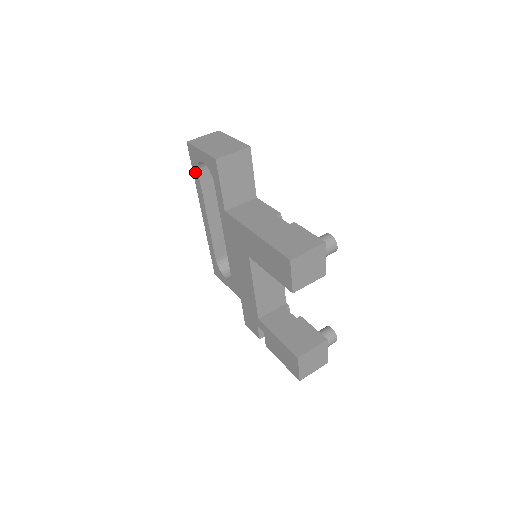
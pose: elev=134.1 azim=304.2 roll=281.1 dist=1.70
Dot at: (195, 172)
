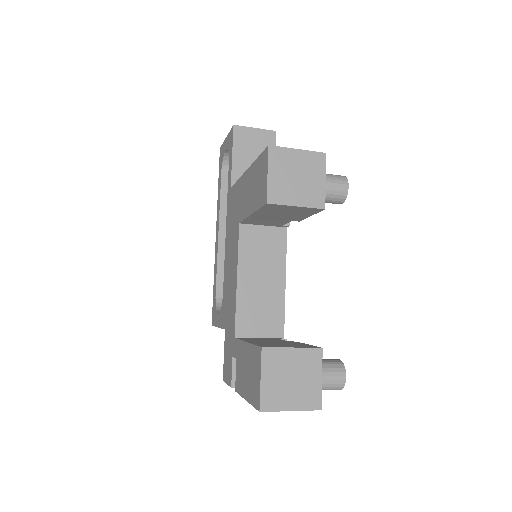
Dot at: (219, 178)
